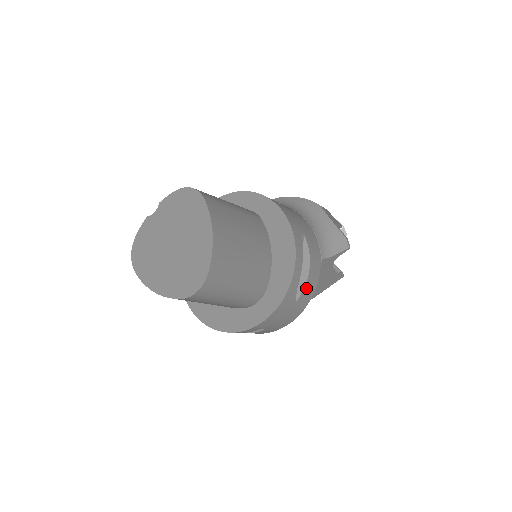
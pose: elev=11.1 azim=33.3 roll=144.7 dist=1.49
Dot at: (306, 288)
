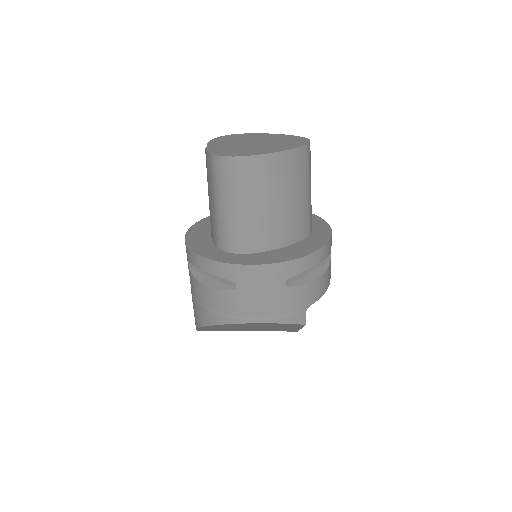
Dot at: occluded
